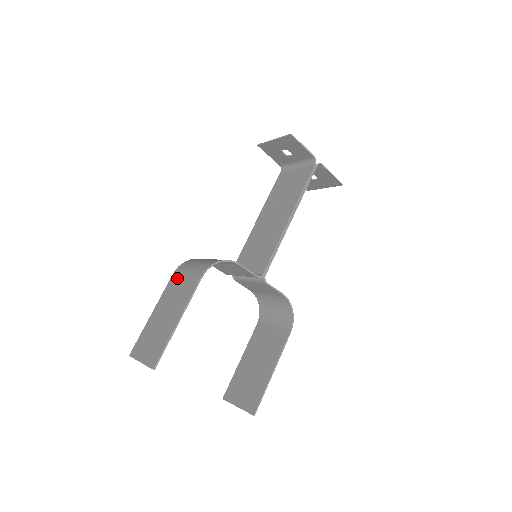
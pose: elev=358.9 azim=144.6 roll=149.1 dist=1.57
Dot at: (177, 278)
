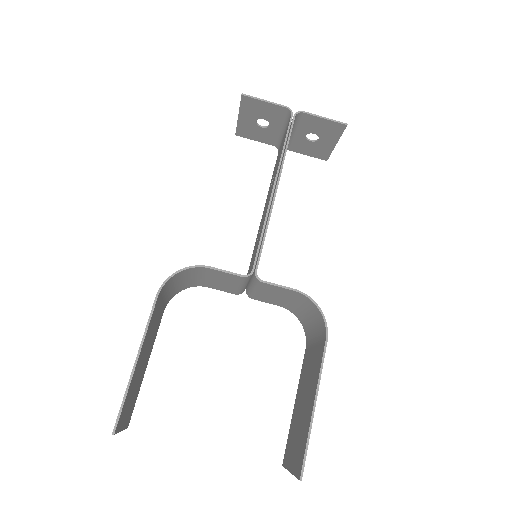
Dot at: occluded
